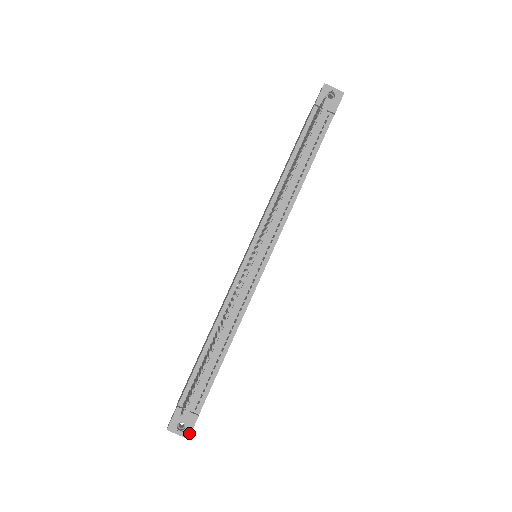
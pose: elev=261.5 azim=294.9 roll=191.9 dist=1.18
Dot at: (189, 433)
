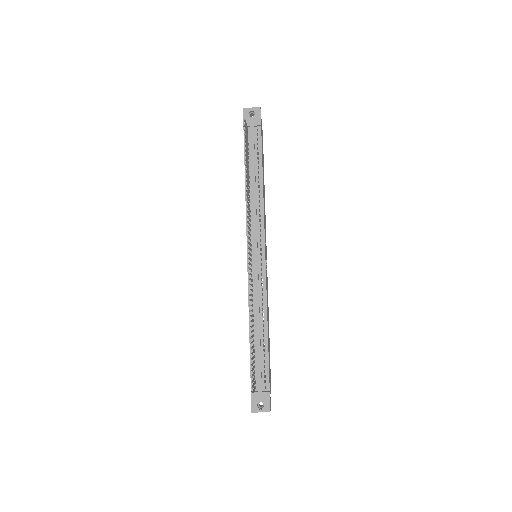
Dot at: (269, 407)
